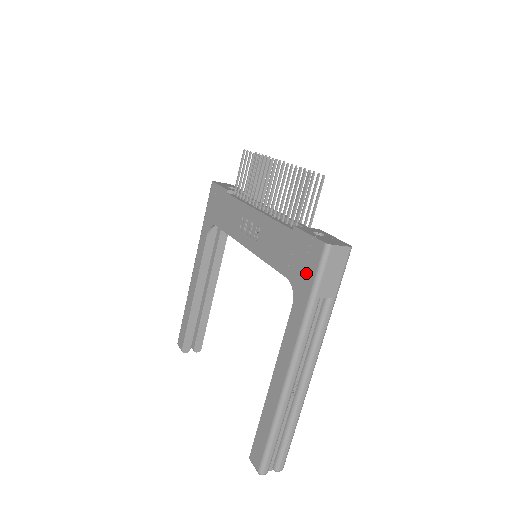
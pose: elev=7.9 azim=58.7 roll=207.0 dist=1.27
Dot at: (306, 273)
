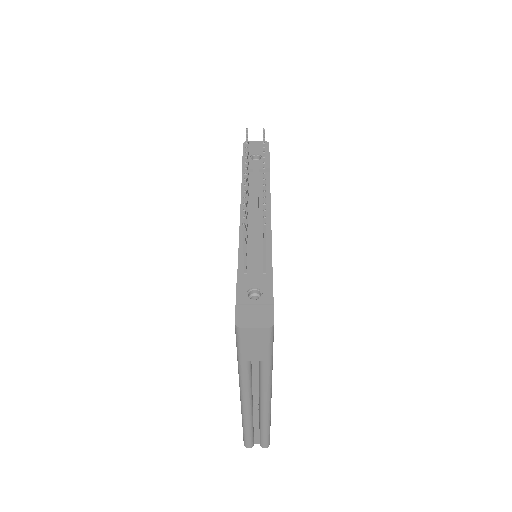
Dot at: occluded
